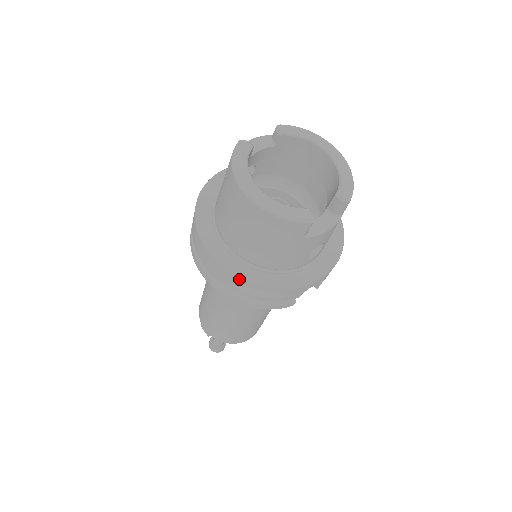
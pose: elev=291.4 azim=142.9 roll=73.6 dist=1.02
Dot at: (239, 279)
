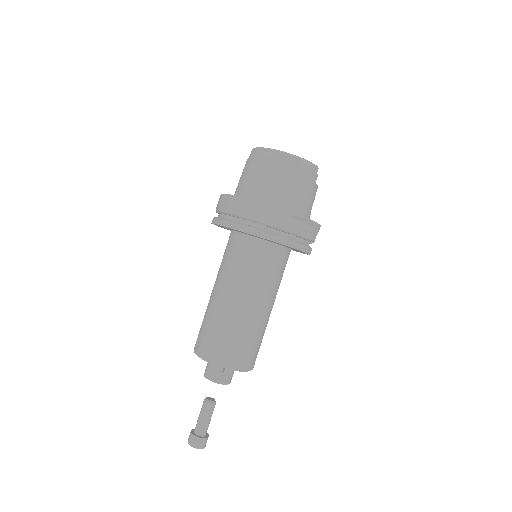
Dot at: (291, 213)
